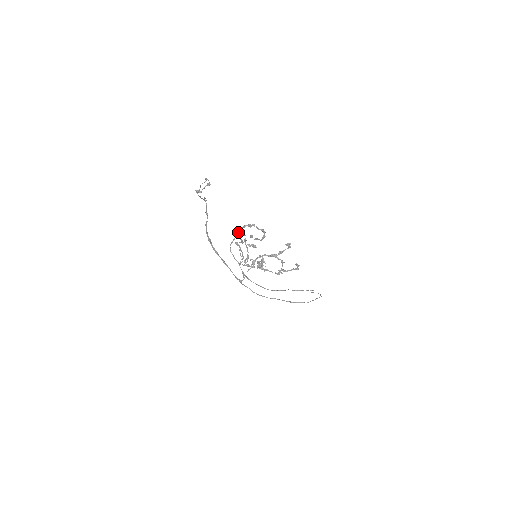
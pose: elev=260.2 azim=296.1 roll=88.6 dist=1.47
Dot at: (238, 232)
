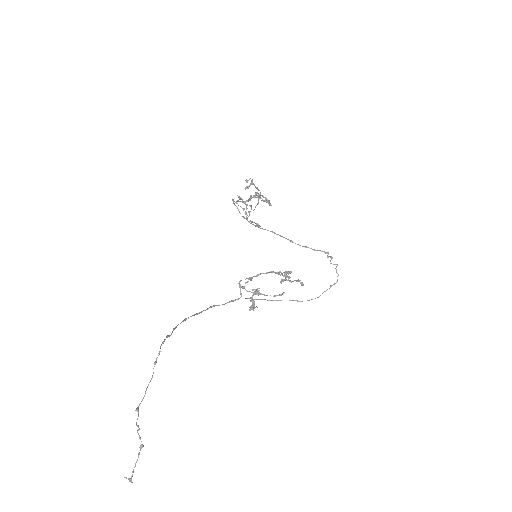
Dot at: (236, 201)
